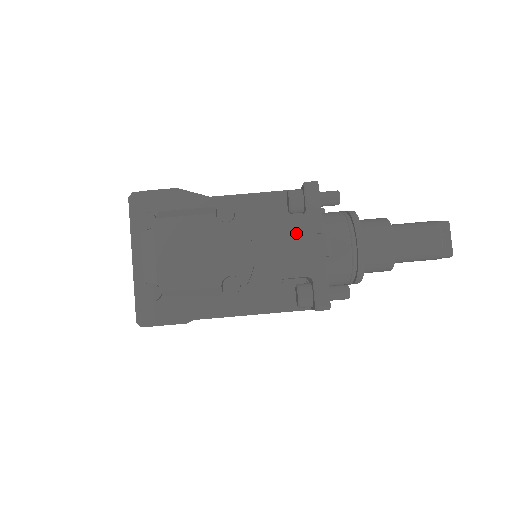
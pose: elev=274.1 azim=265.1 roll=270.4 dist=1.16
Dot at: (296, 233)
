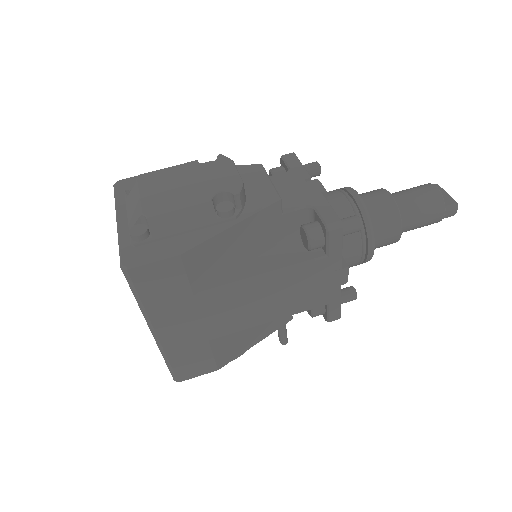
Dot at: (284, 182)
